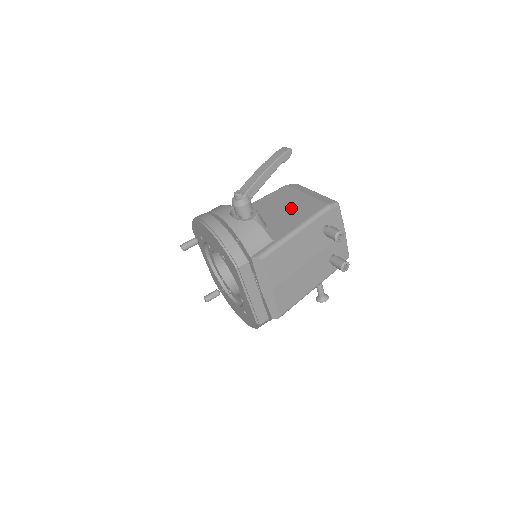
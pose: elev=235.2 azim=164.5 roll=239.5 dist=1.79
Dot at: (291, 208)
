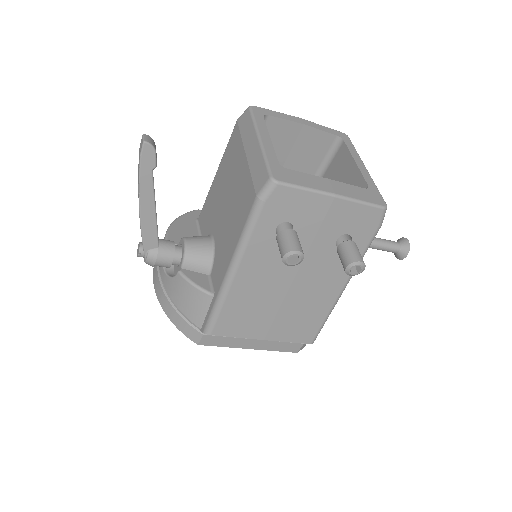
Dot at: (231, 203)
